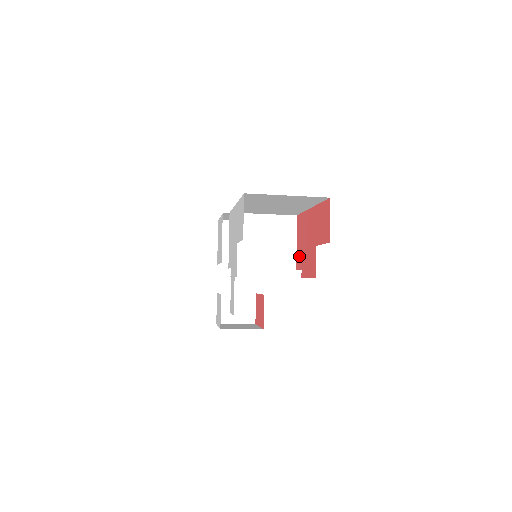
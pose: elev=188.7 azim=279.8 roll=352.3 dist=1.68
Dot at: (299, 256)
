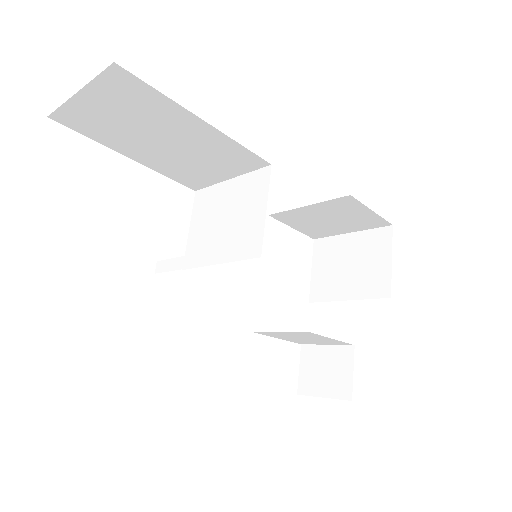
Dot at: occluded
